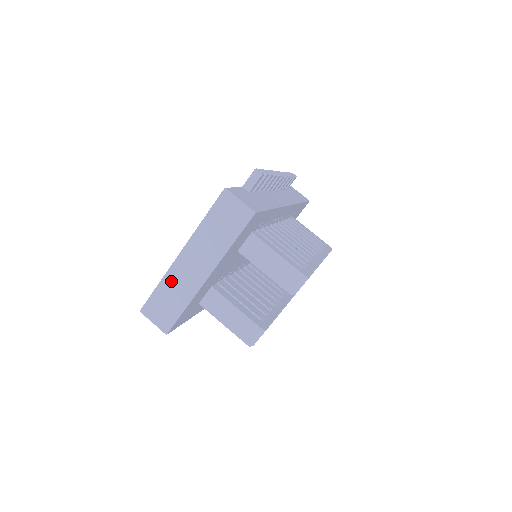
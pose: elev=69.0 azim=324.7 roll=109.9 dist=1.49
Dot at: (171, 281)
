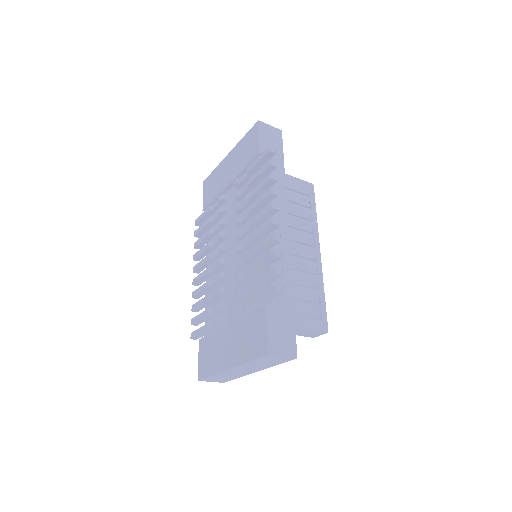
Dot at: (223, 375)
